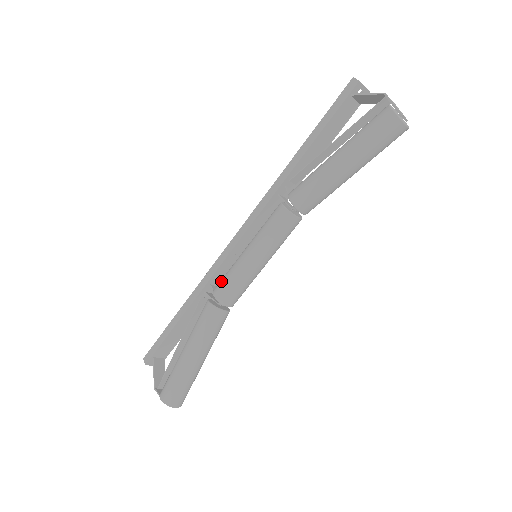
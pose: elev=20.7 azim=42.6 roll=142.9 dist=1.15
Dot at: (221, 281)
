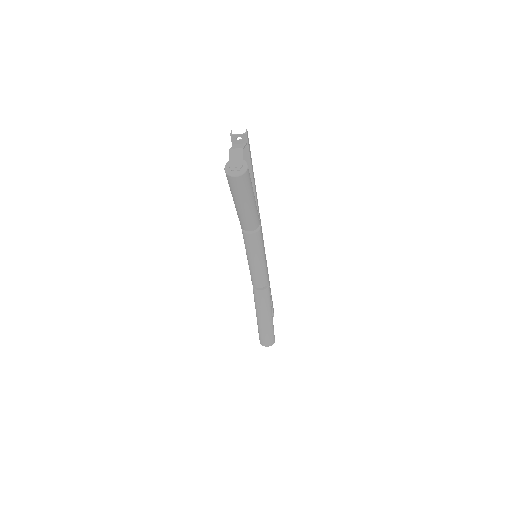
Dot at: occluded
